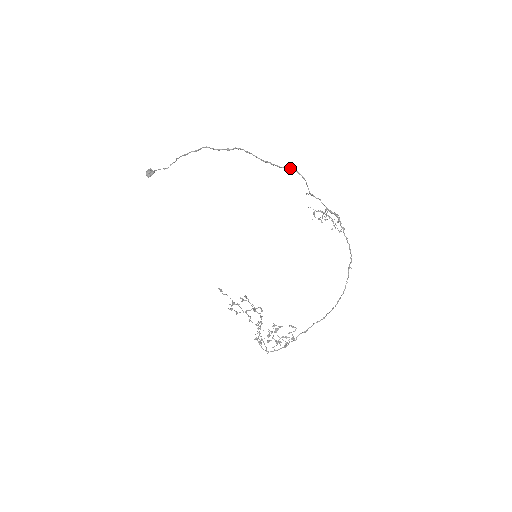
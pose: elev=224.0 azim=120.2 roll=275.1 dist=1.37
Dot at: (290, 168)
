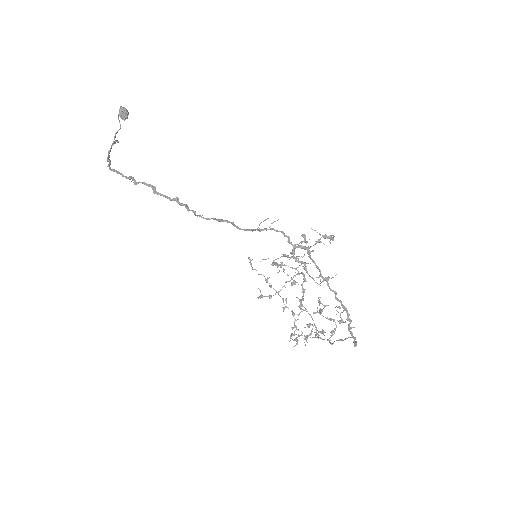
Dot at: occluded
